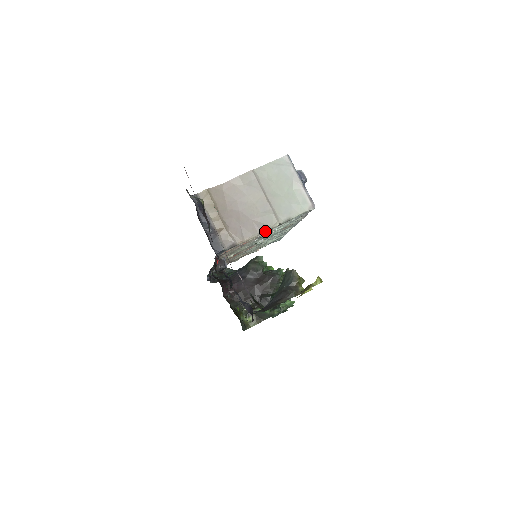
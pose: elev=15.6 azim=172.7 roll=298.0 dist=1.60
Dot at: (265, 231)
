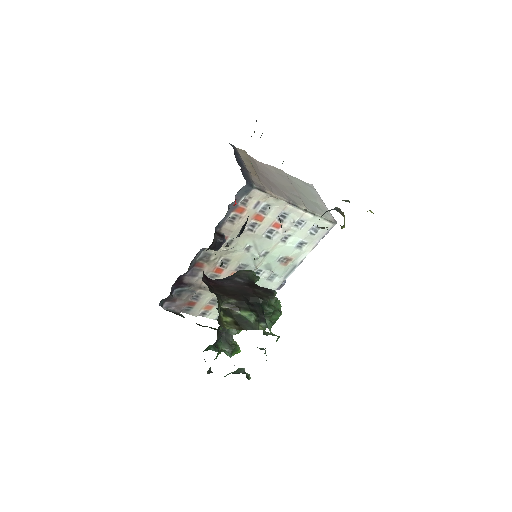
Dot at: (292, 204)
